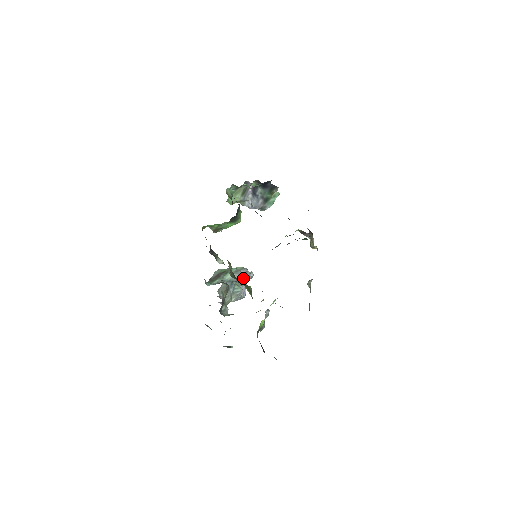
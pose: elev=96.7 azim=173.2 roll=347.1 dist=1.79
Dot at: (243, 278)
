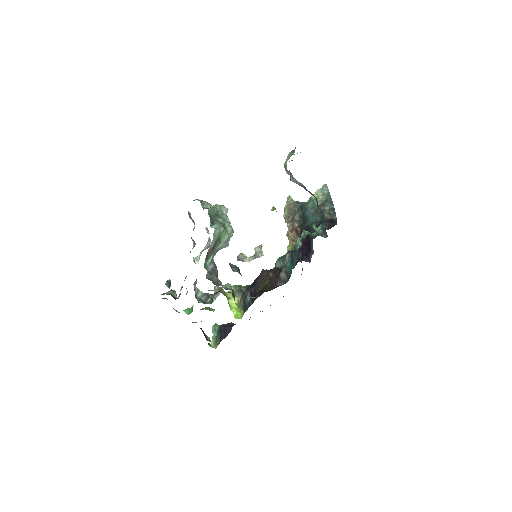
Dot at: occluded
